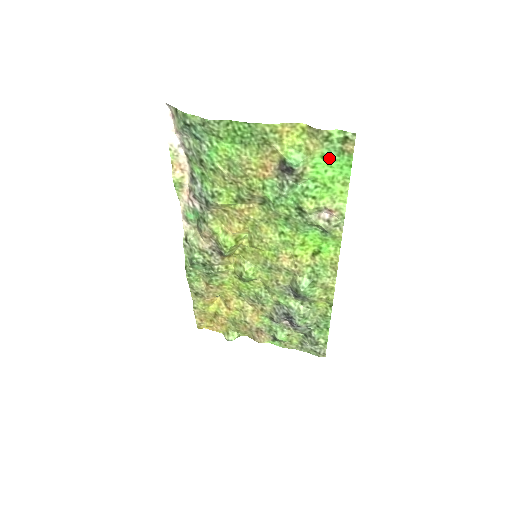
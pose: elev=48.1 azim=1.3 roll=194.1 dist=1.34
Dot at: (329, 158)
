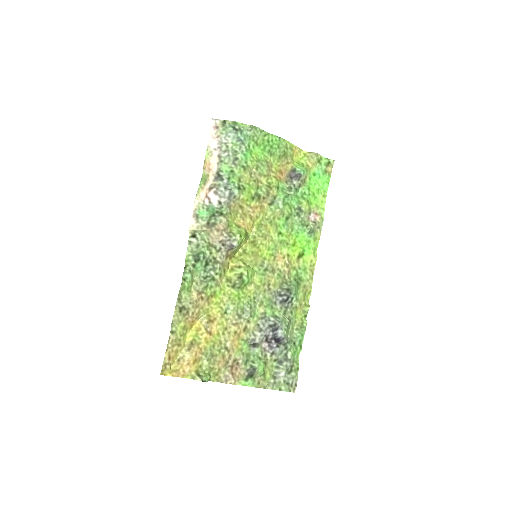
Dot at: (317, 176)
